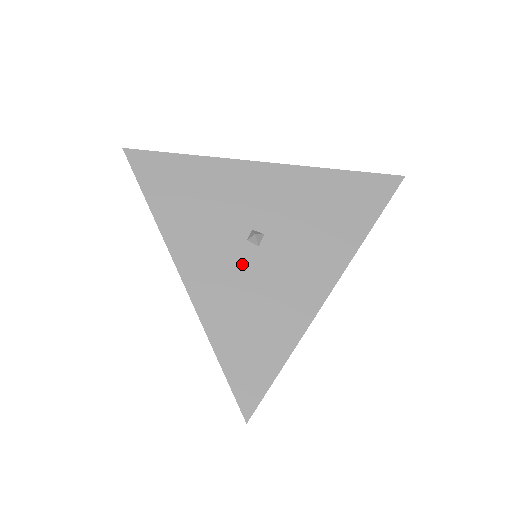
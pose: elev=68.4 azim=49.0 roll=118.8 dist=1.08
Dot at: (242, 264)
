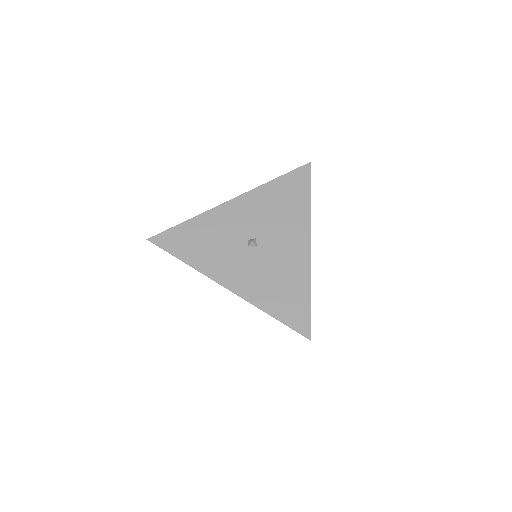
Dot at: (254, 261)
